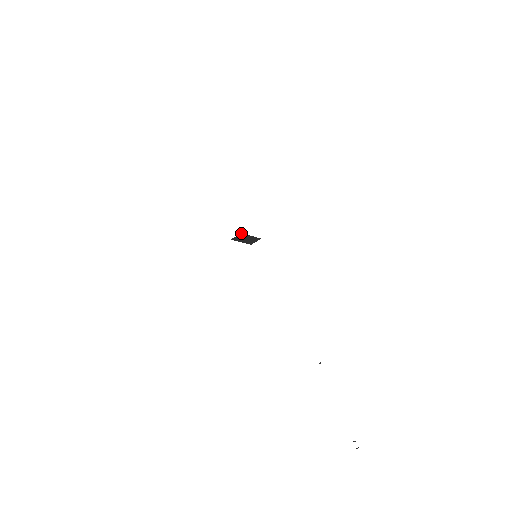
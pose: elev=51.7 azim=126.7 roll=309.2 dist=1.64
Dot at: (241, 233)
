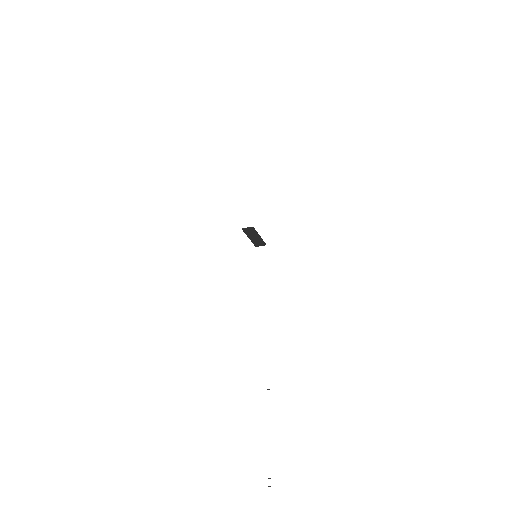
Dot at: occluded
